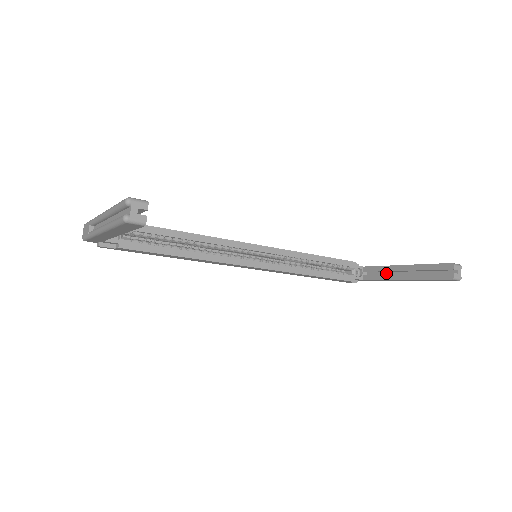
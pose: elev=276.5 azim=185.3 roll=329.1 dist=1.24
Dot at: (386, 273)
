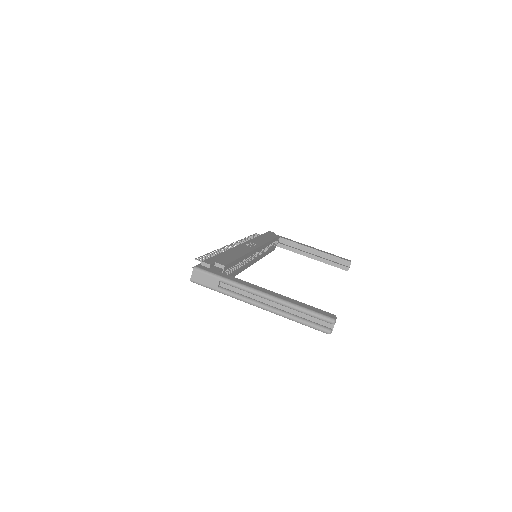
Dot at: (296, 247)
